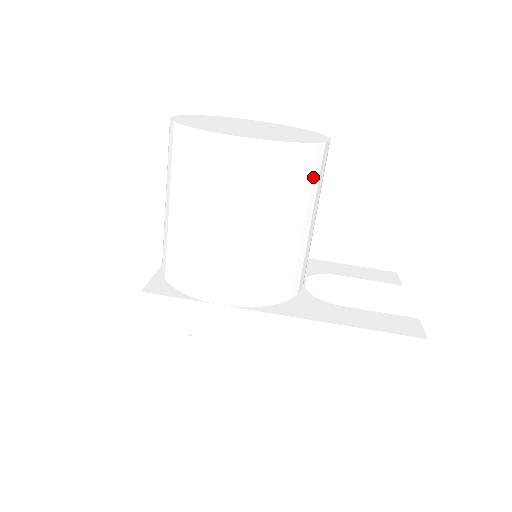
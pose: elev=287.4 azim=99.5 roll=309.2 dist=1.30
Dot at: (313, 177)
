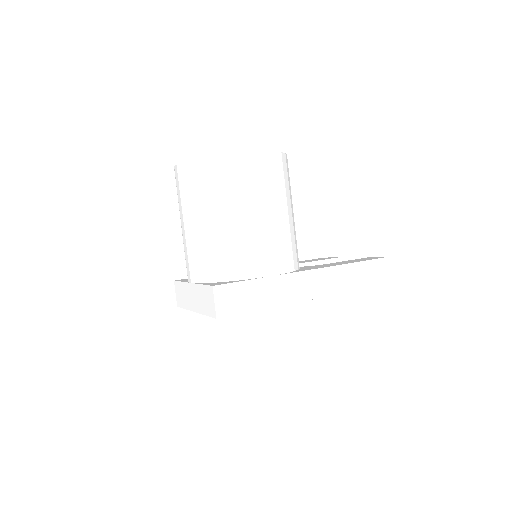
Dot at: (289, 178)
